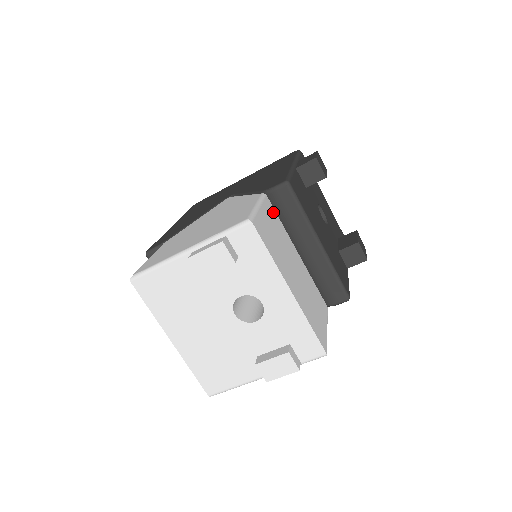
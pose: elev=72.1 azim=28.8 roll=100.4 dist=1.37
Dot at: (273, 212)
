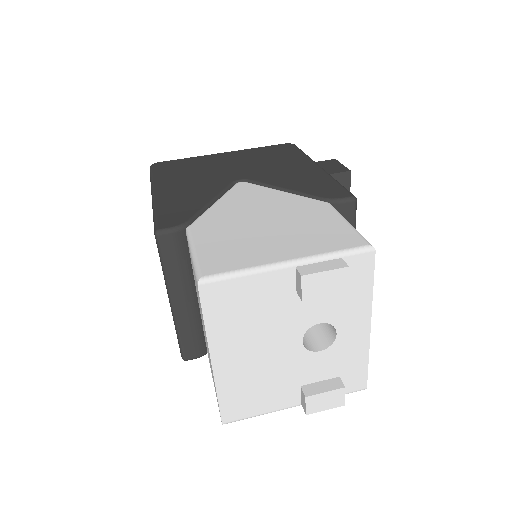
Dot at: occluded
